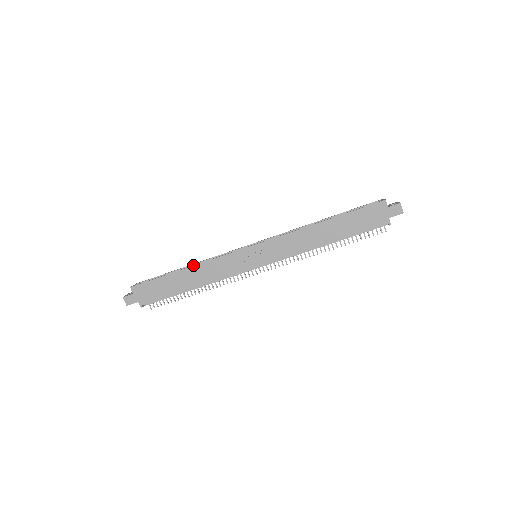
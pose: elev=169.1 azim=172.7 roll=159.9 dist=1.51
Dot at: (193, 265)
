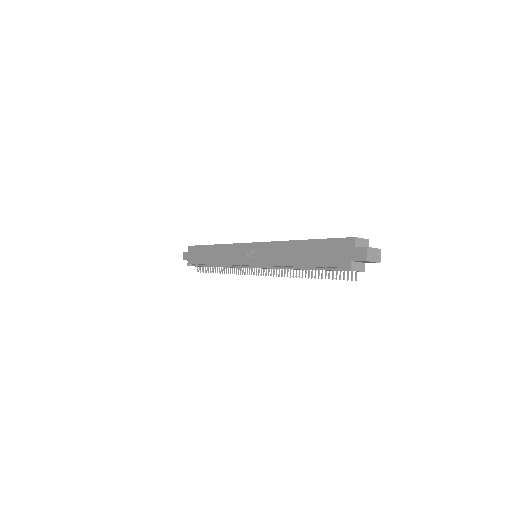
Dot at: (218, 244)
